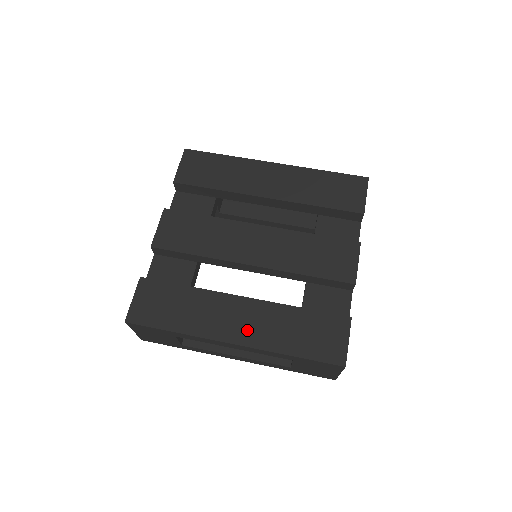
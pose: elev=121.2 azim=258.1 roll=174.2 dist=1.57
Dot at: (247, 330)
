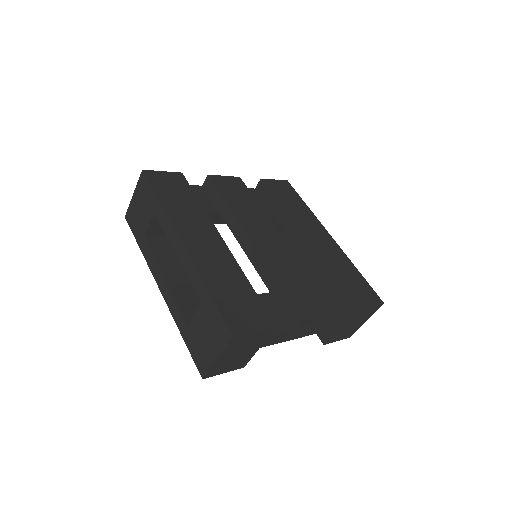
Dot at: (201, 250)
